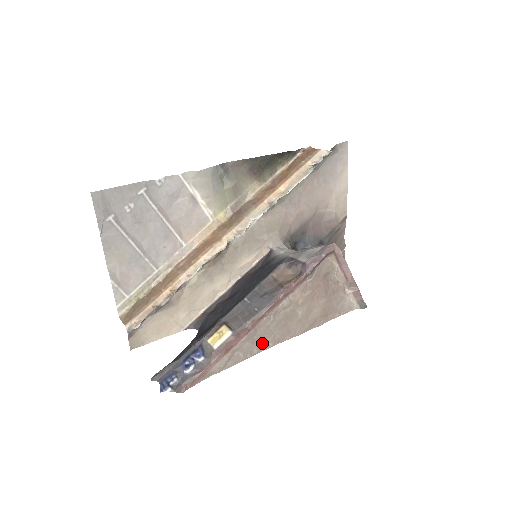
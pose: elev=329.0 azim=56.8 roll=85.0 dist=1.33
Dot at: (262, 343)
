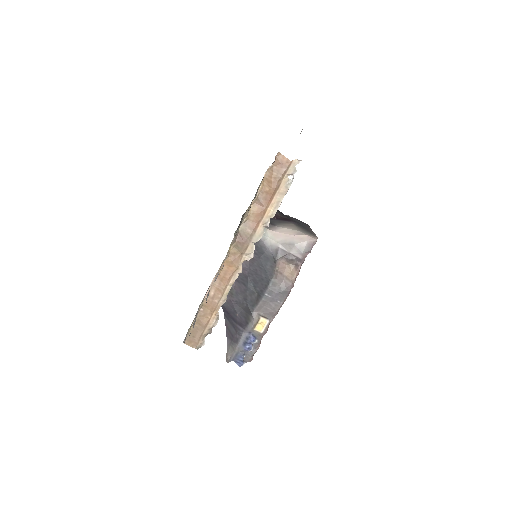
Dot at: occluded
